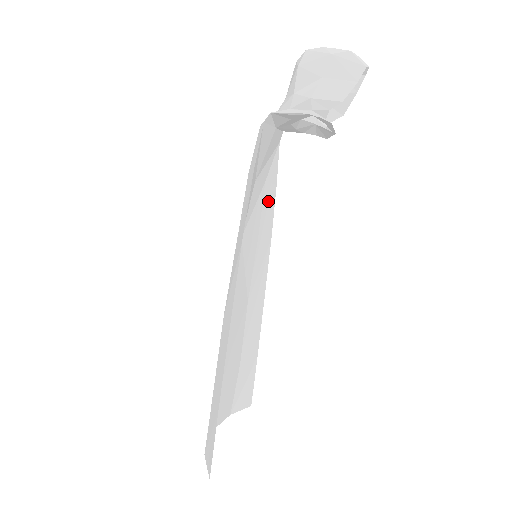
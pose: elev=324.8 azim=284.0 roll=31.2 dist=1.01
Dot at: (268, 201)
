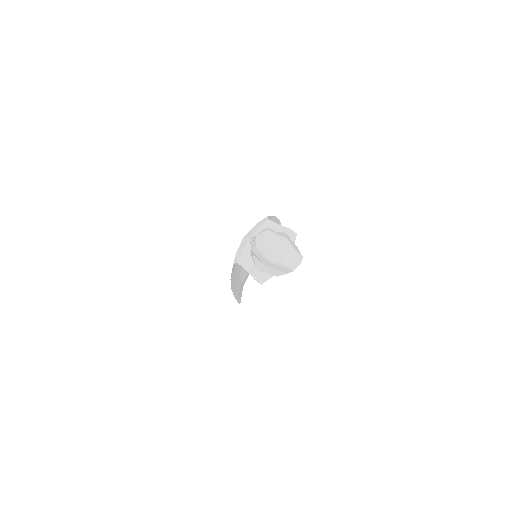
Dot at: occluded
